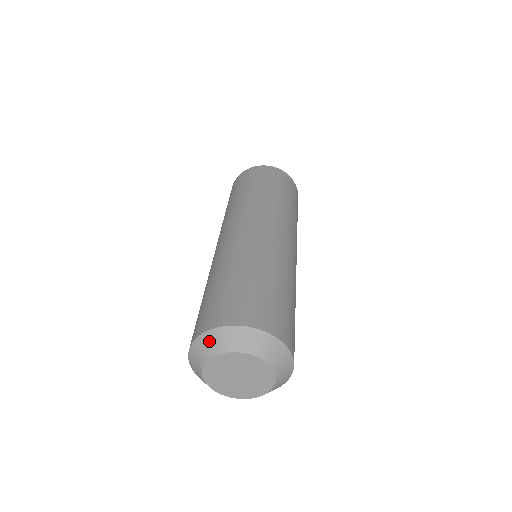
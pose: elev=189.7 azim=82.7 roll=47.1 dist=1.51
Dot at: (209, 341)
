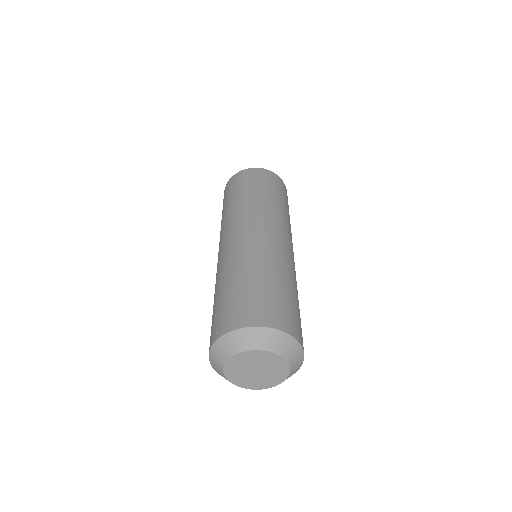
Dot at: (235, 339)
